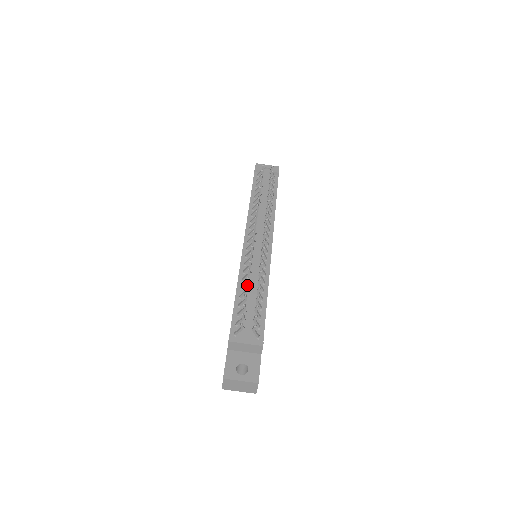
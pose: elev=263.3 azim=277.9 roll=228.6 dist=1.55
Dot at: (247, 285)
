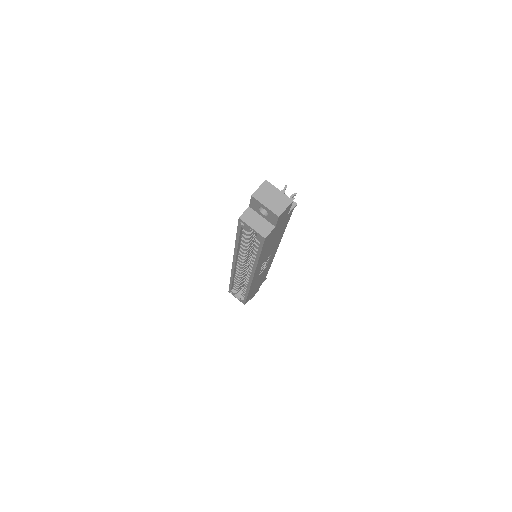
Dot at: occluded
